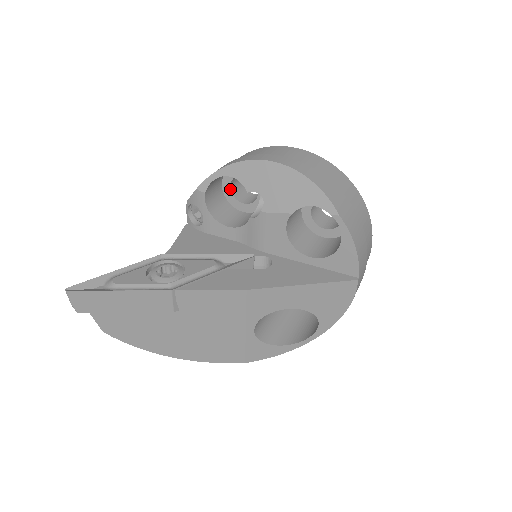
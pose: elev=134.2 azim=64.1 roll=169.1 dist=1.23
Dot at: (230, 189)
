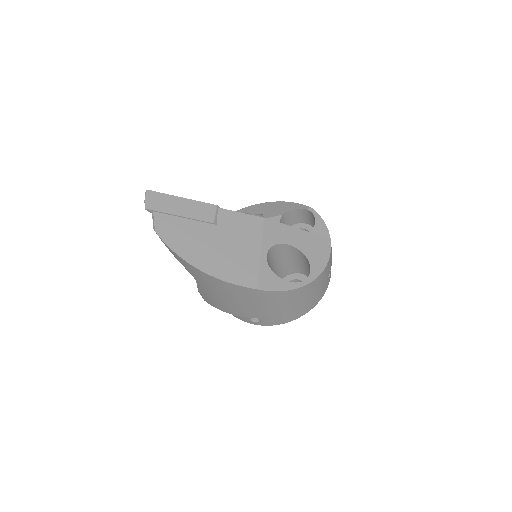
Dot at: occluded
